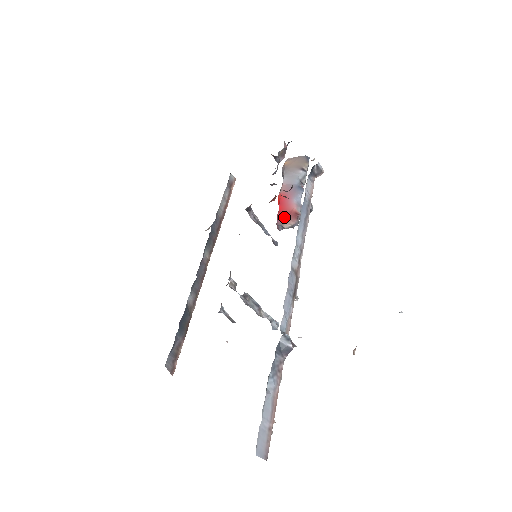
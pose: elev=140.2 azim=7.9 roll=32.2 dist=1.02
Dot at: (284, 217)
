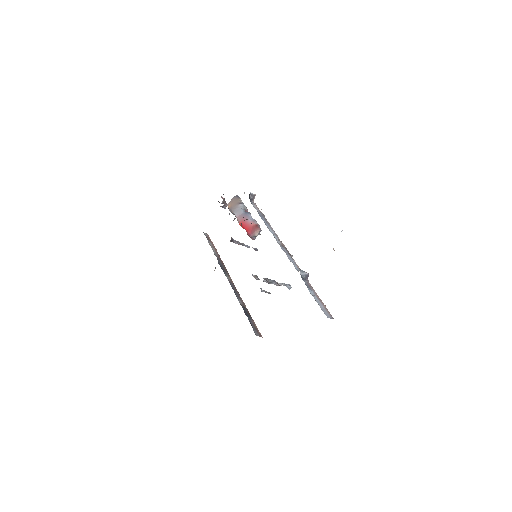
Dot at: (252, 231)
